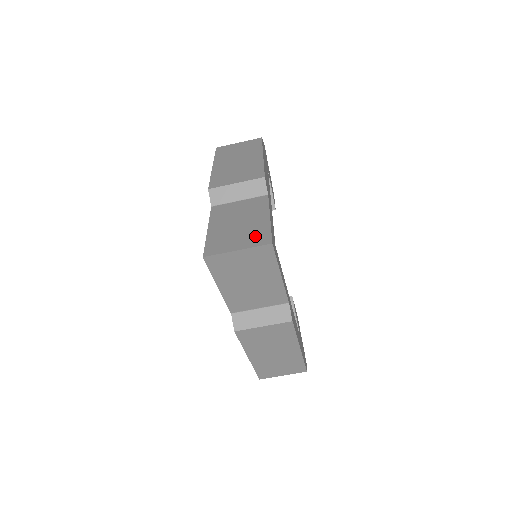
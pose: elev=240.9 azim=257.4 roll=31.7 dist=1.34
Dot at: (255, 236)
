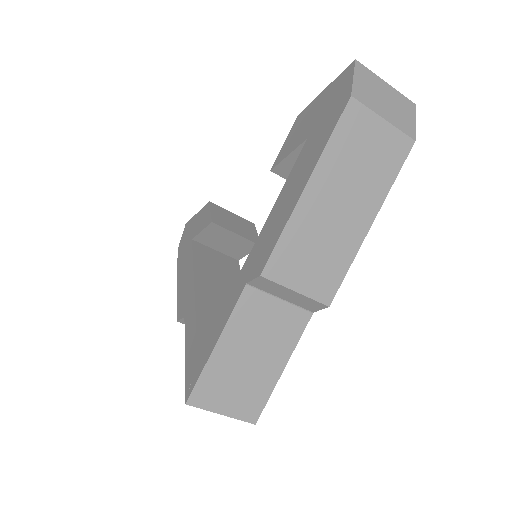
Dot at: (250, 400)
